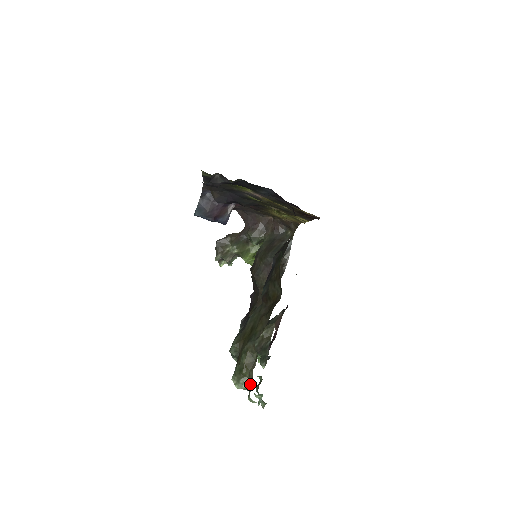
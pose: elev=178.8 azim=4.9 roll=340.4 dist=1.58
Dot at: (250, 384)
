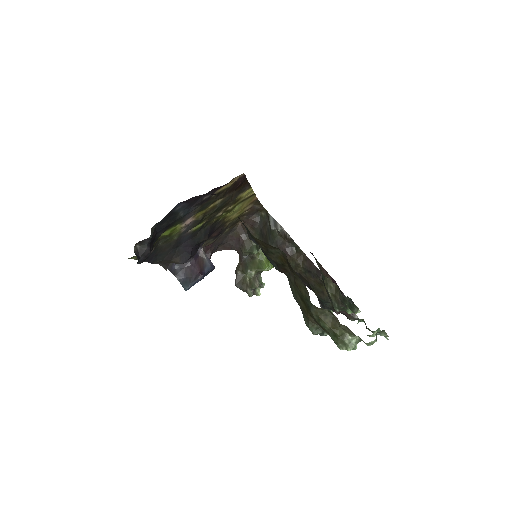
Dot at: (353, 335)
